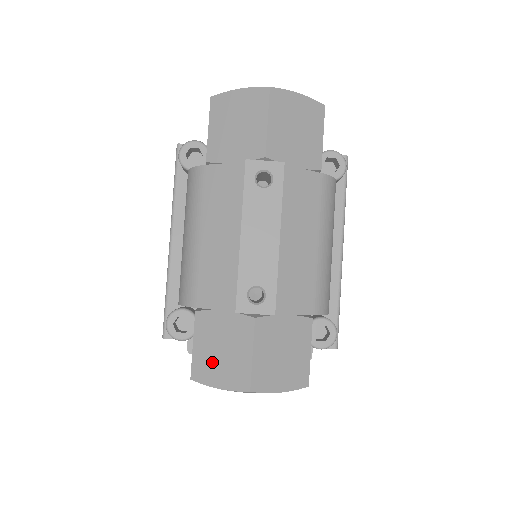
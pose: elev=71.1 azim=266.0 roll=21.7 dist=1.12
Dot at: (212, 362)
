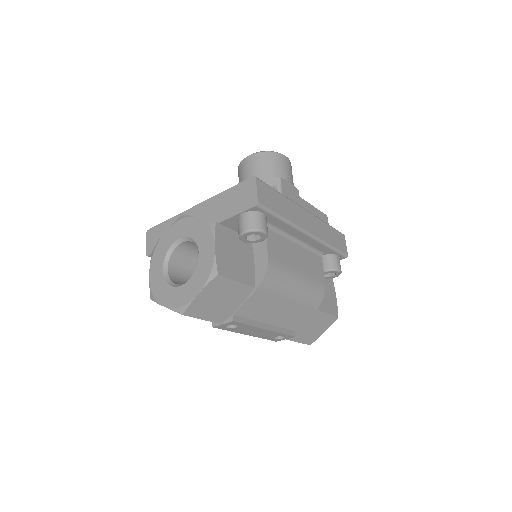
Dot at: occluded
